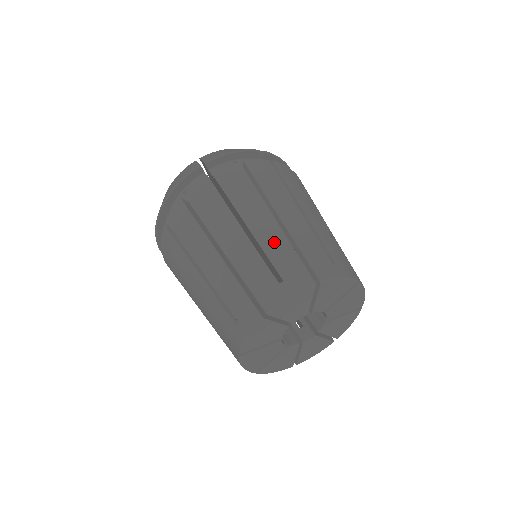
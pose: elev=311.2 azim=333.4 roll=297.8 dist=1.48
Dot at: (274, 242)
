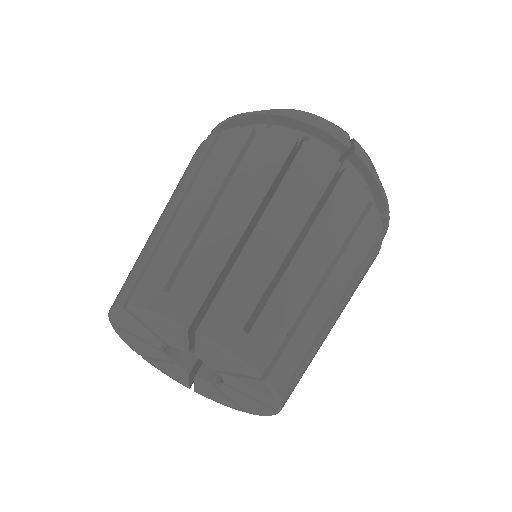
Dot at: (150, 241)
